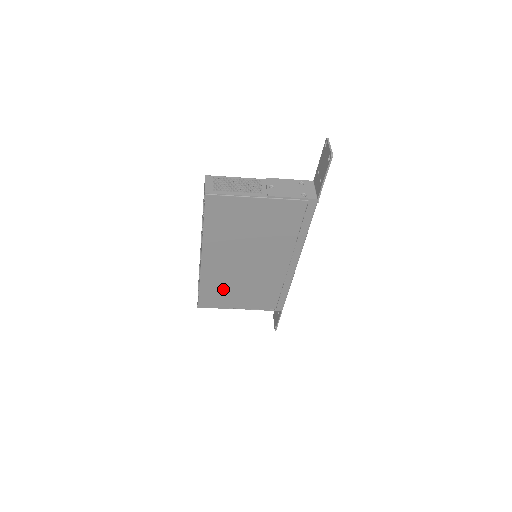
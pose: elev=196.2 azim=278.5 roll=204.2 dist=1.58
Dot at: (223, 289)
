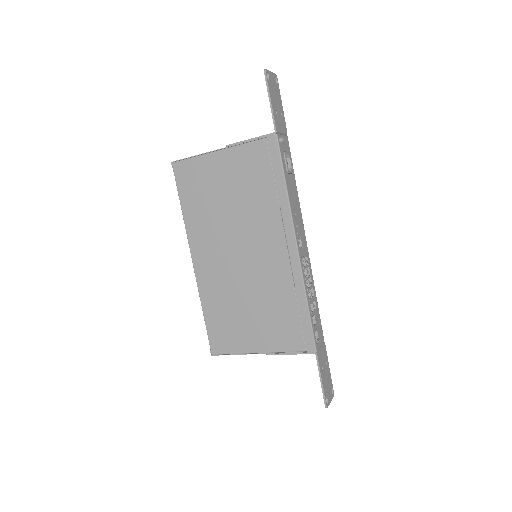
Dot at: (229, 313)
